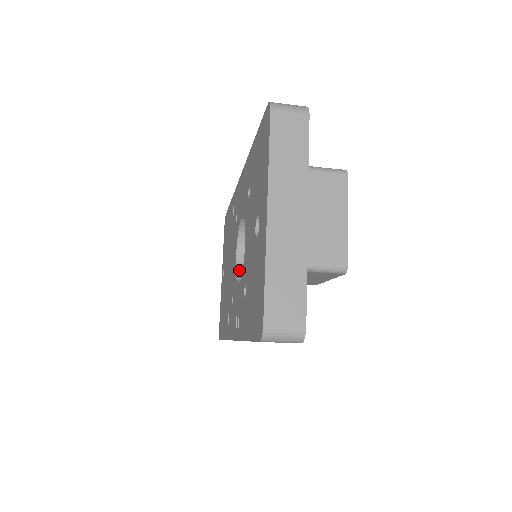
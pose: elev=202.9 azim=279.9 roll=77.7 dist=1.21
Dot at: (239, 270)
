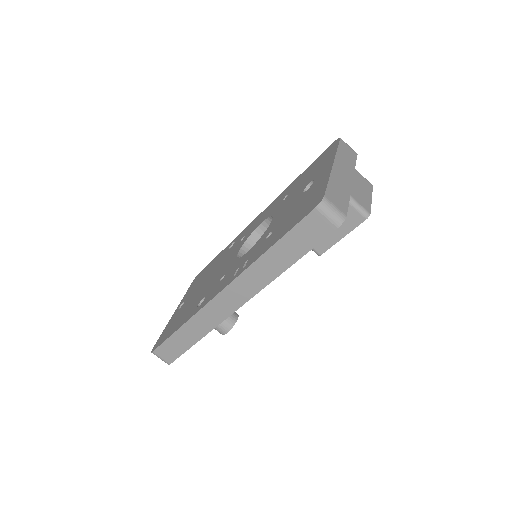
Dot at: occluded
